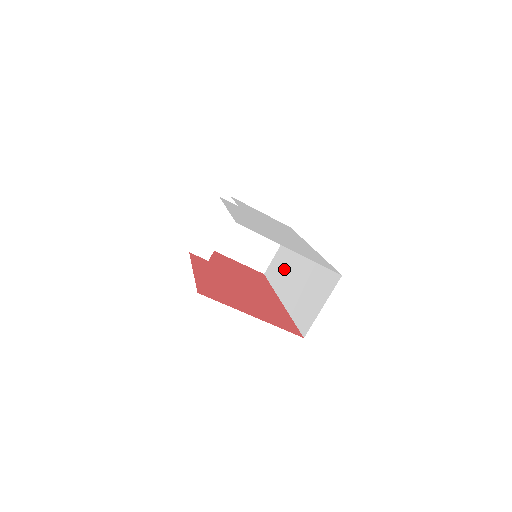
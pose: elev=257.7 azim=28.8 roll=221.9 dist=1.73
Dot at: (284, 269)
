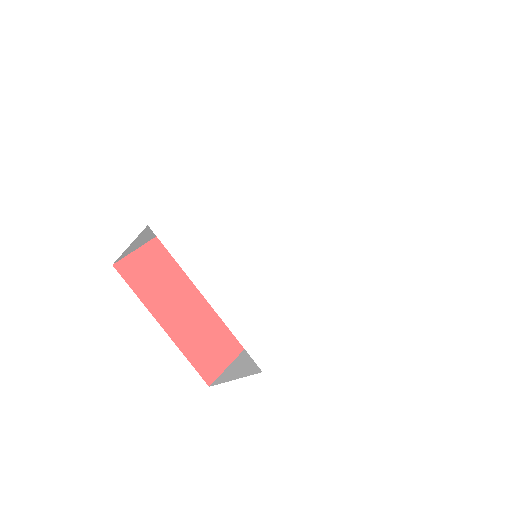
Dot at: occluded
